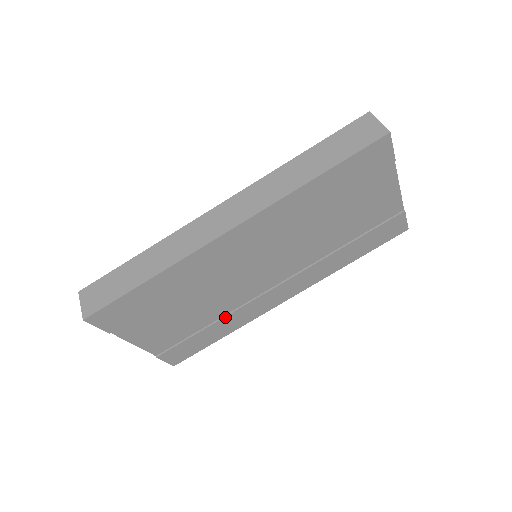
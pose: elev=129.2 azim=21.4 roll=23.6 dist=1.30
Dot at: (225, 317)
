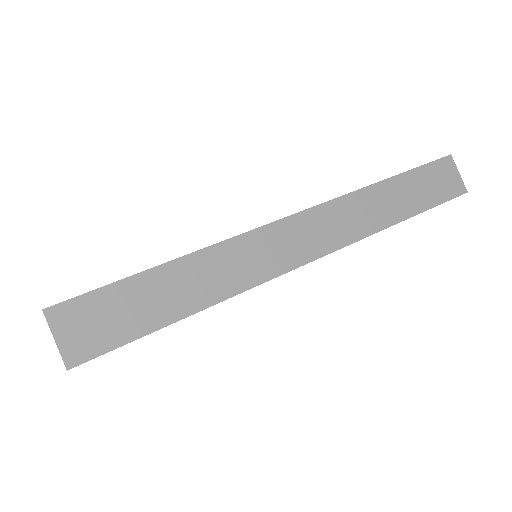
Dot at: occluded
